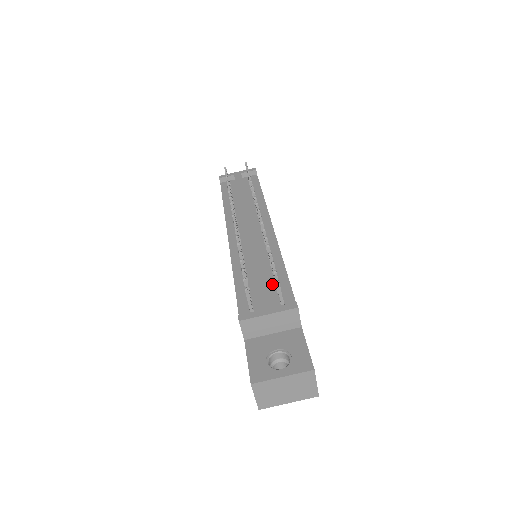
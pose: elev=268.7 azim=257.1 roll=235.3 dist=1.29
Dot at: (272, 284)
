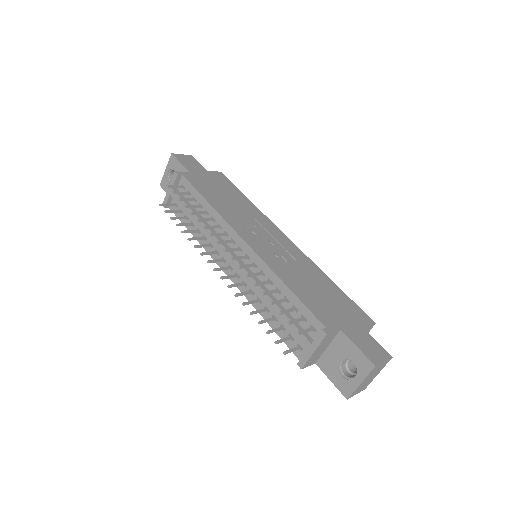
Dot at: (293, 312)
